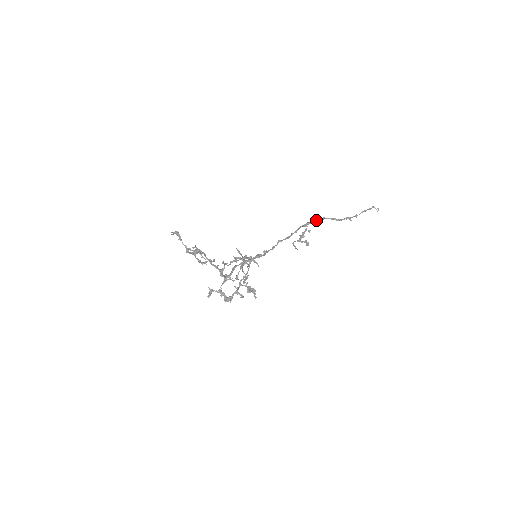
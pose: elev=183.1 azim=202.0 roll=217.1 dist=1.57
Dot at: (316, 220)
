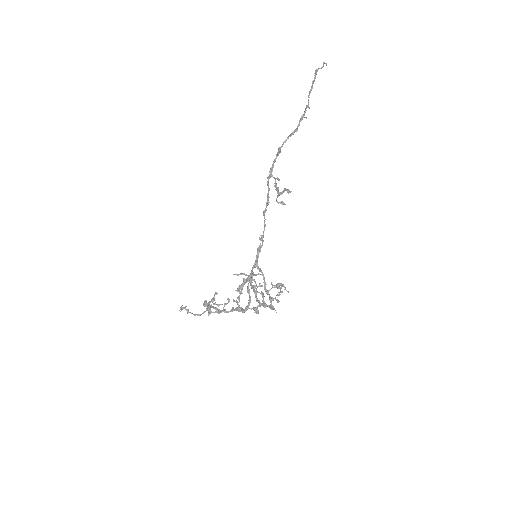
Dot at: (275, 158)
